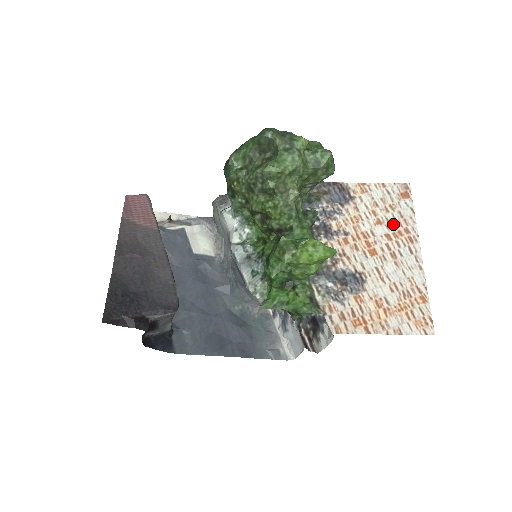
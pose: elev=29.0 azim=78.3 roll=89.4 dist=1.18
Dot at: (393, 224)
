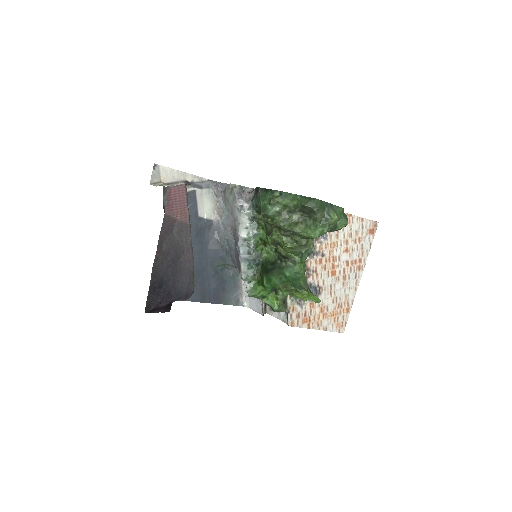
Dot at: (354, 254)
